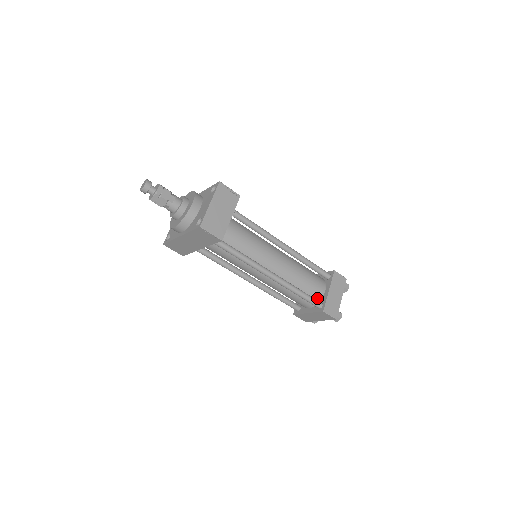
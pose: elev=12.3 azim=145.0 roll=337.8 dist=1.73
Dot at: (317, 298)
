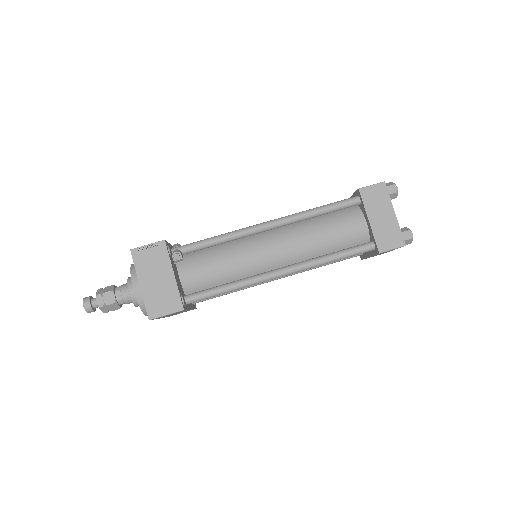
Dot at: (363, 239)
